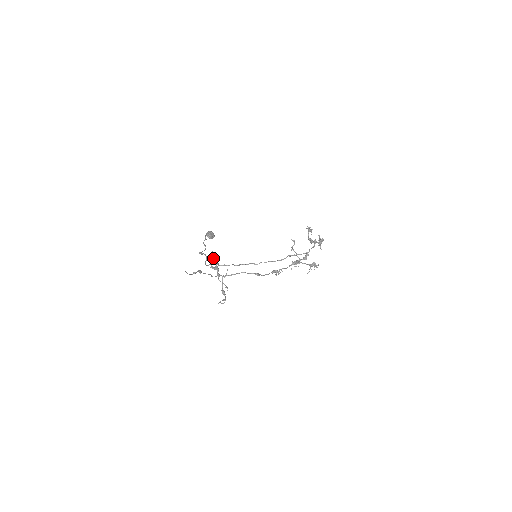
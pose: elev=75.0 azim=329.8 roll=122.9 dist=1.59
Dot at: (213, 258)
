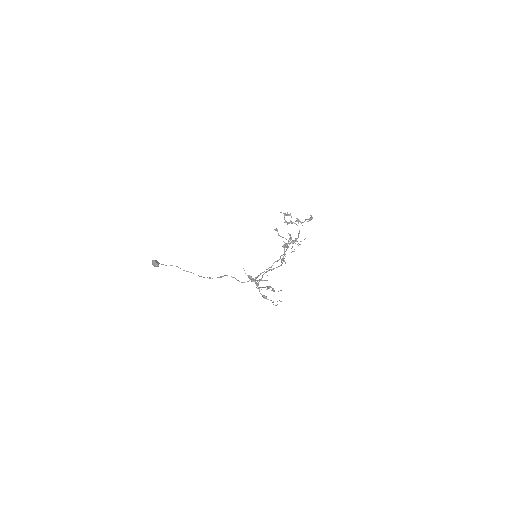
Dot at: occluded
